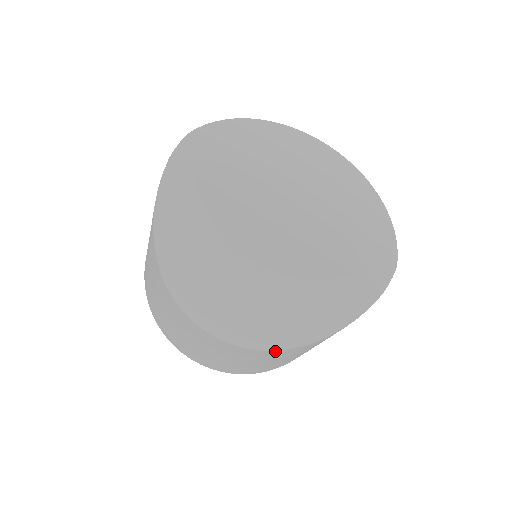
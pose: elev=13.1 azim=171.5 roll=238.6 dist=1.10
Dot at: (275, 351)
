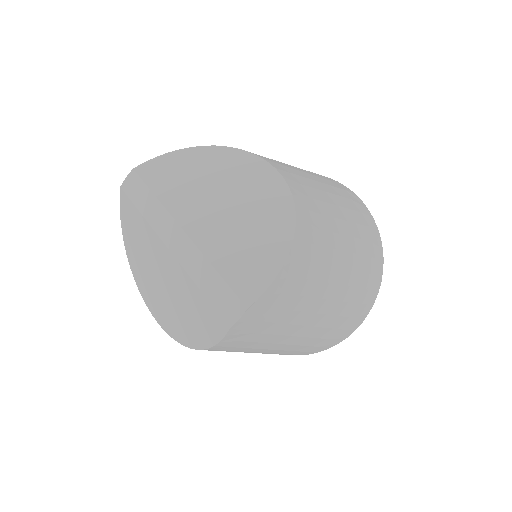
Dot at: occluded
